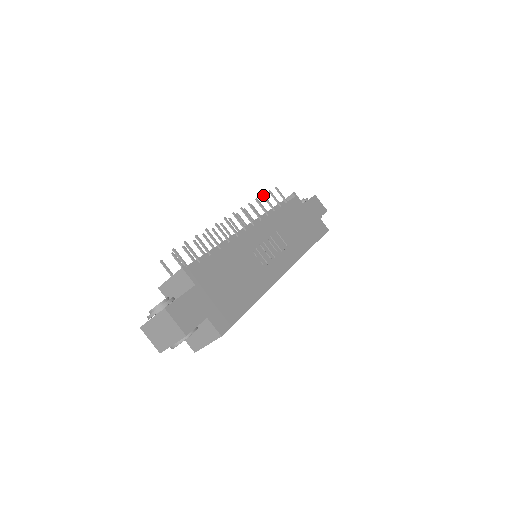
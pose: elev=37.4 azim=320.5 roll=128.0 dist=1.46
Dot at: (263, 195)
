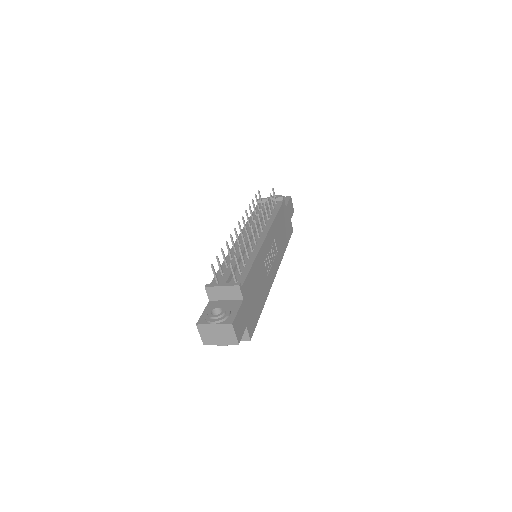
Dot at: (268, 199)
